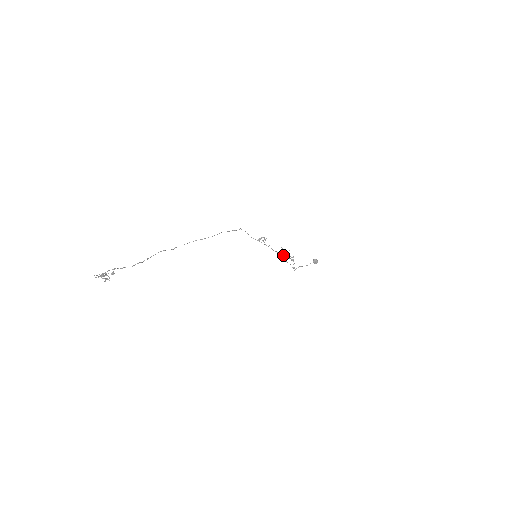
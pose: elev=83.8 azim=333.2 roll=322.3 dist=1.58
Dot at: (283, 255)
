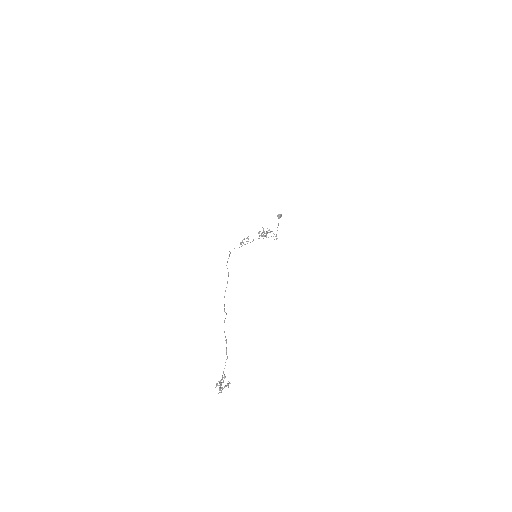
Dot at: occluded
